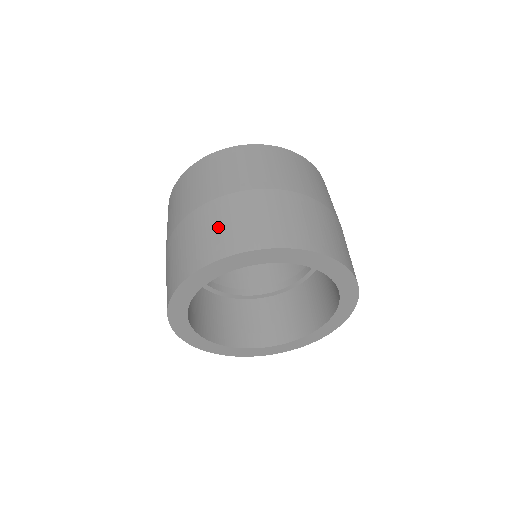
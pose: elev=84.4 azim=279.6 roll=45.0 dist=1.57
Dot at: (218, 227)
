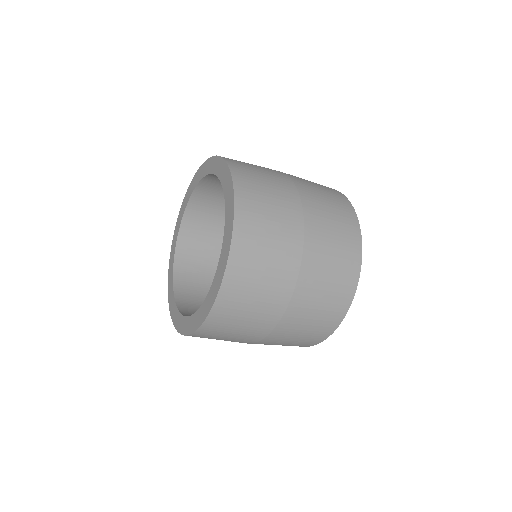
Dot at: occluded
